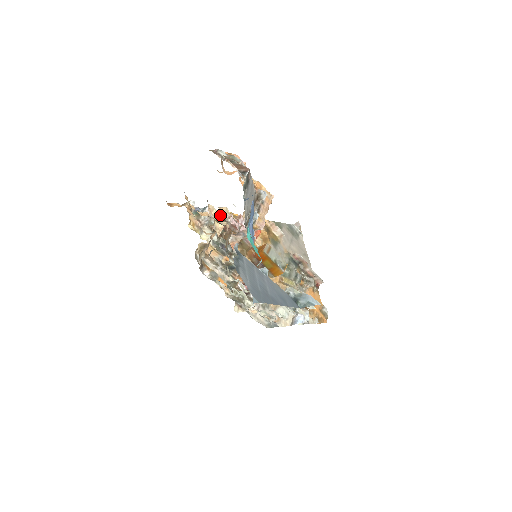
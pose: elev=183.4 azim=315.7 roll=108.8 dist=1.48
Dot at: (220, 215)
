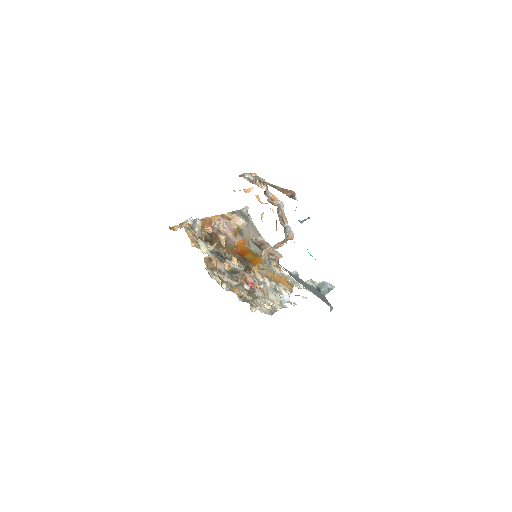
Dot at: (204, 223)
